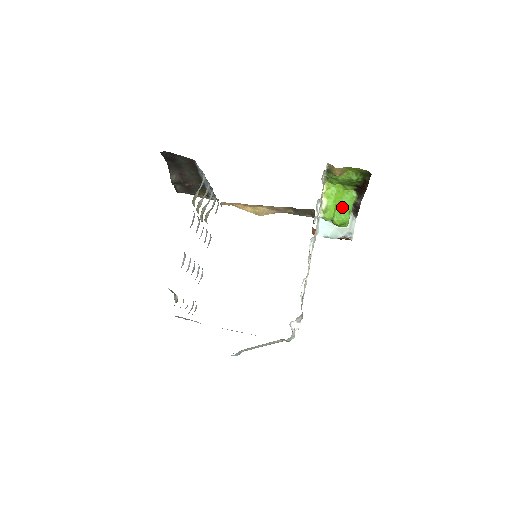
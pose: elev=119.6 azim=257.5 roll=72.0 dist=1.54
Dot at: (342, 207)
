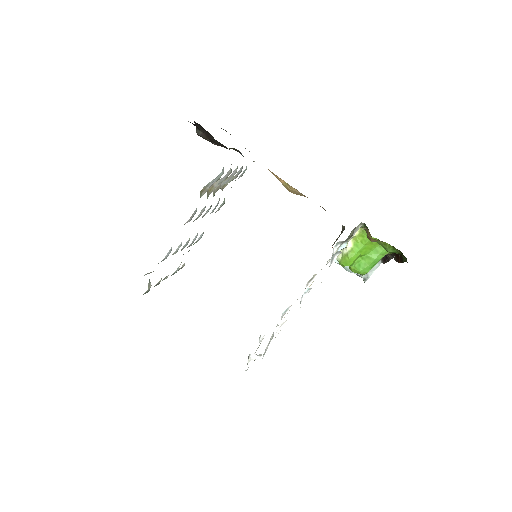
Dot at: (366, 259)
